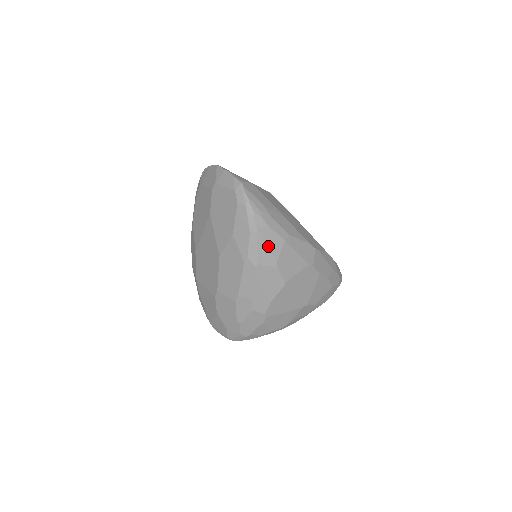
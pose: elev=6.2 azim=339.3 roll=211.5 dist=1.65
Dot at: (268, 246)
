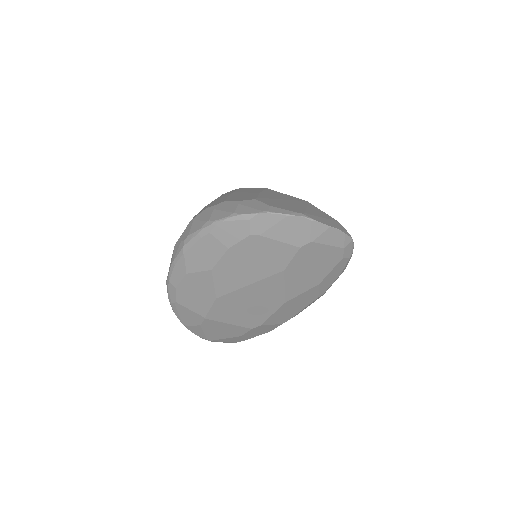
Dot at: occluded
